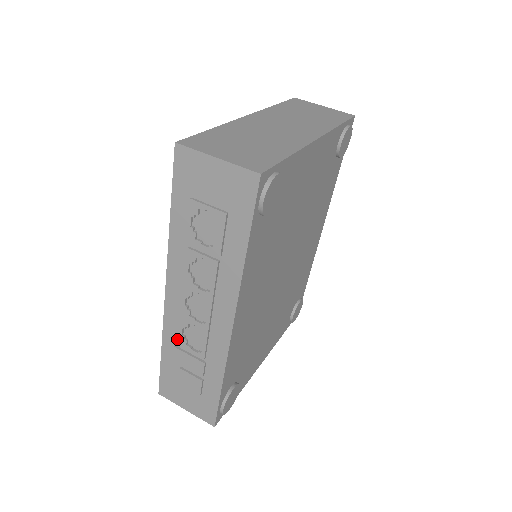
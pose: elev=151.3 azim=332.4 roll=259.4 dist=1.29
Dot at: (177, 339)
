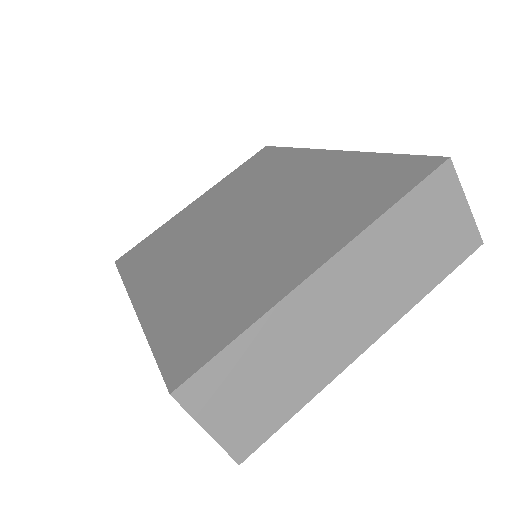
Dot at: occluded
